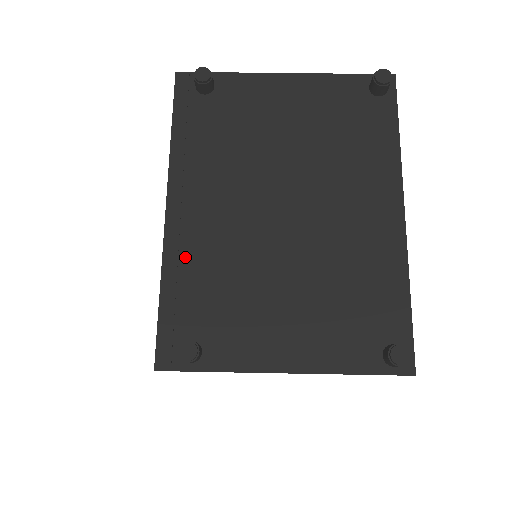
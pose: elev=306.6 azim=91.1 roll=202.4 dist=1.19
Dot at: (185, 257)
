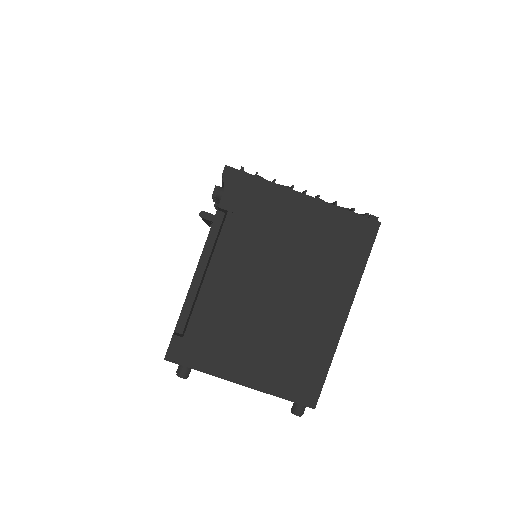
Dot at: occluded
